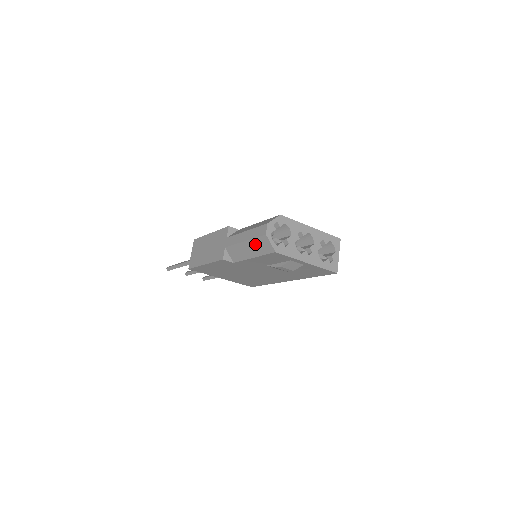
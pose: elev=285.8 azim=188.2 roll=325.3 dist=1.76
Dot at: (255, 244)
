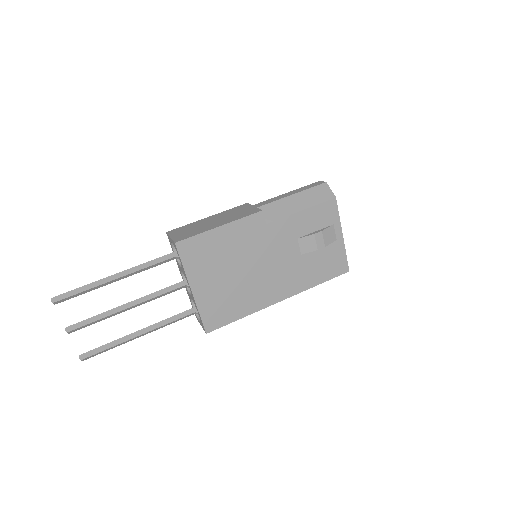
Dot at: (309, 194)
